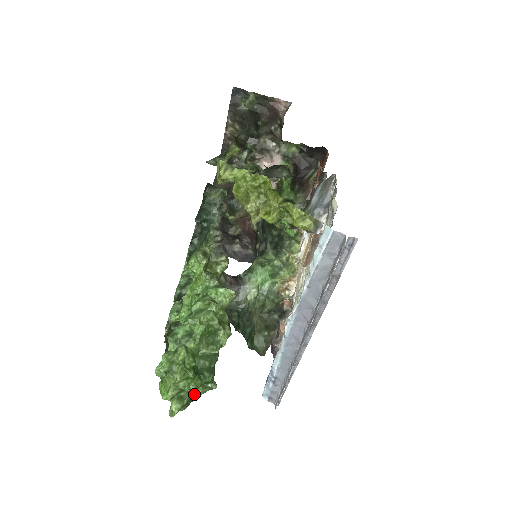
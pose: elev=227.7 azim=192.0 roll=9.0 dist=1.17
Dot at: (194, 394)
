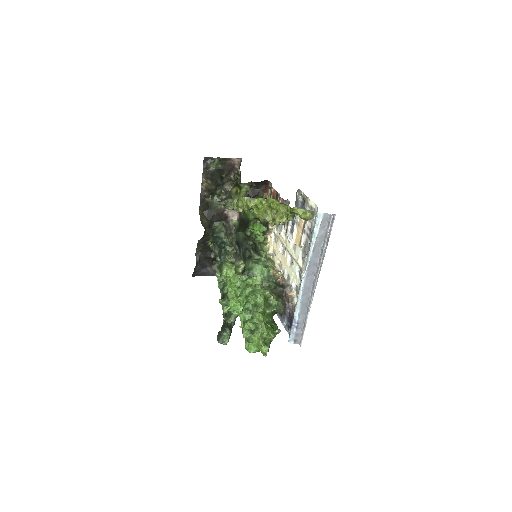
Dot at: occluded
